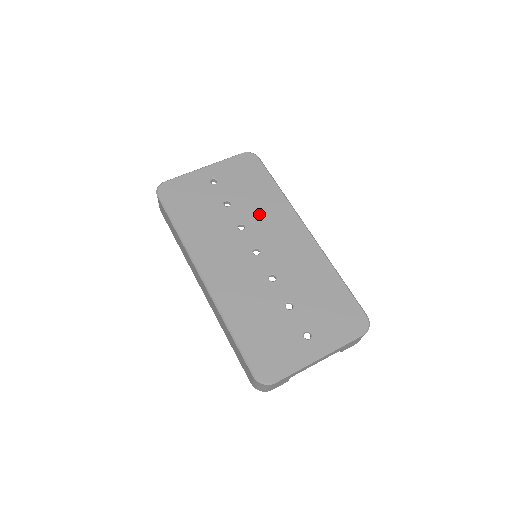
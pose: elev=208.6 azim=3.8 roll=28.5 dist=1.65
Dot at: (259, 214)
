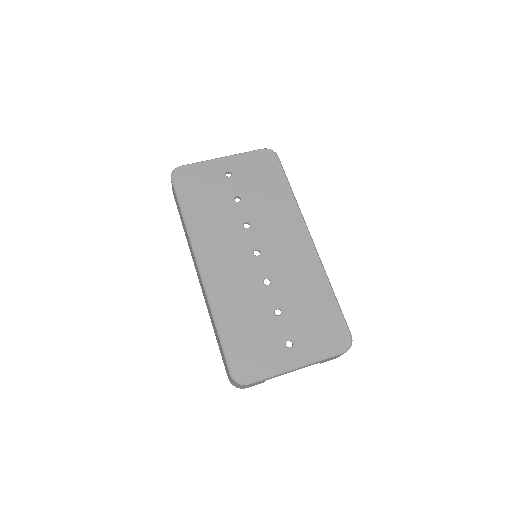
Dot at: (267, 215)
